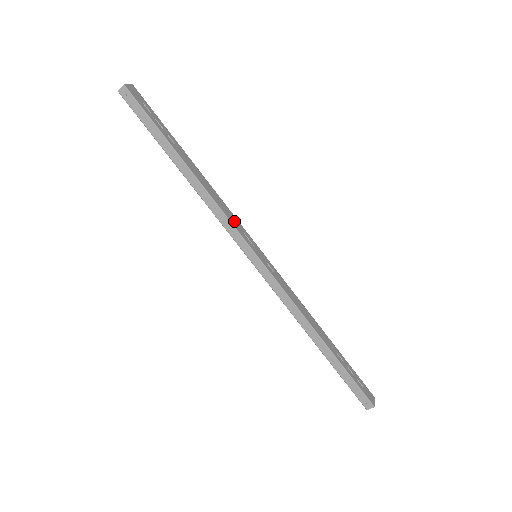
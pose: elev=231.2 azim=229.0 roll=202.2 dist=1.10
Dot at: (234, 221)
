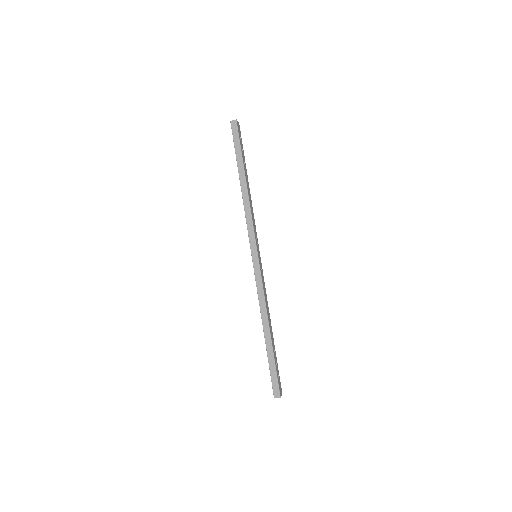
Dot at: (255, 227)
